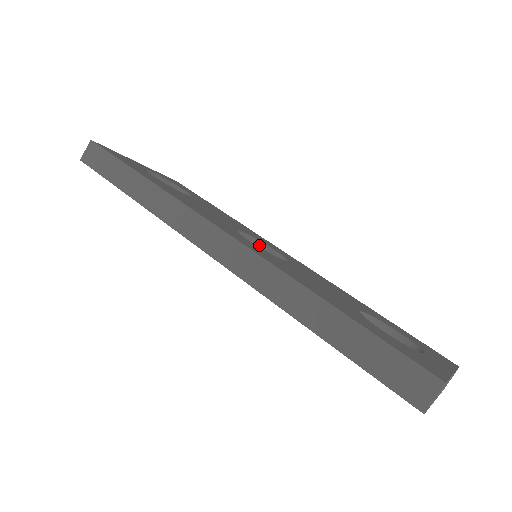
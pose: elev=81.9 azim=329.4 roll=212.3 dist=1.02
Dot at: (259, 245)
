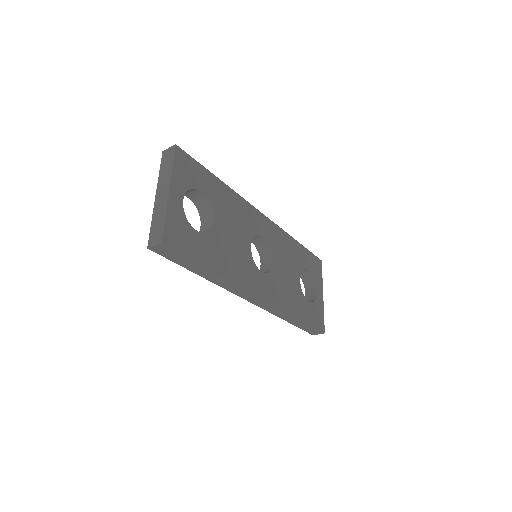
Dot at: (254, 236)
